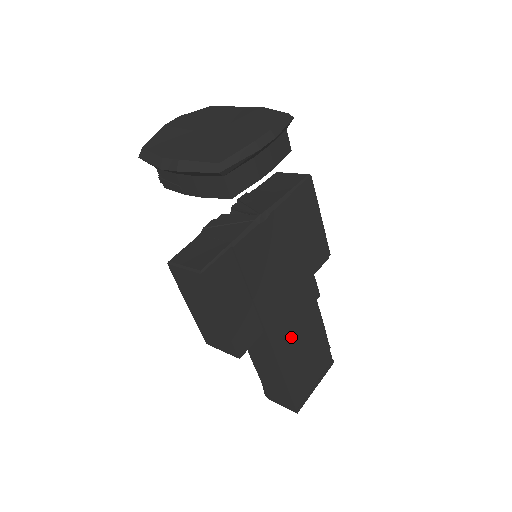
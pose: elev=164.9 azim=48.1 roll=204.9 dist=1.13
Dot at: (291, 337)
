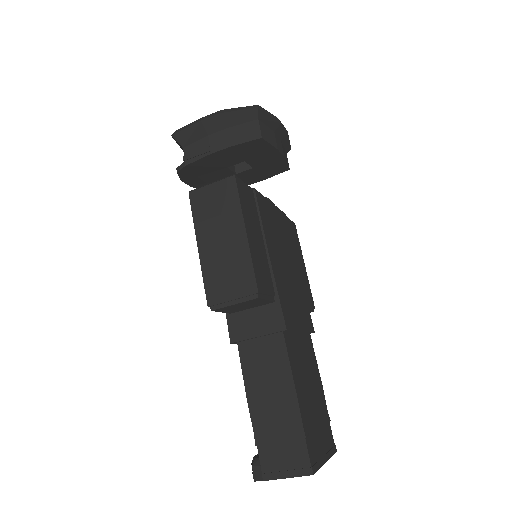
Dot at: (296, 347)
